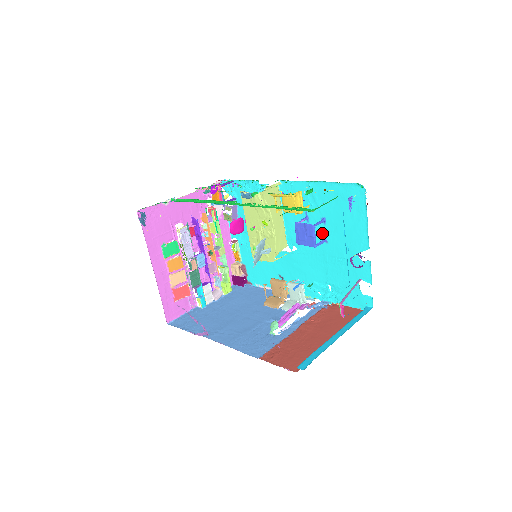
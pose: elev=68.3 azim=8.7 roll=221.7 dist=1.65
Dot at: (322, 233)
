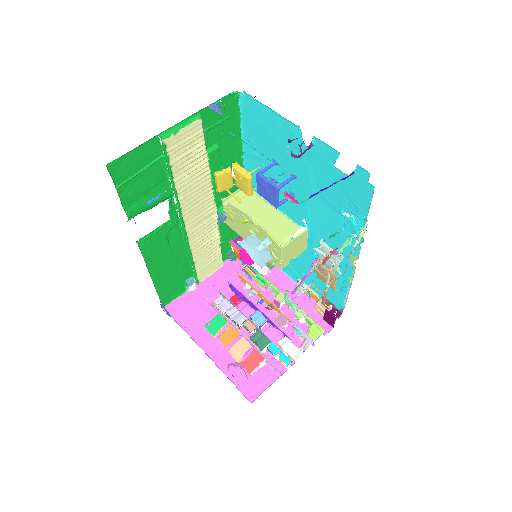
Dot at: (287, 175)
